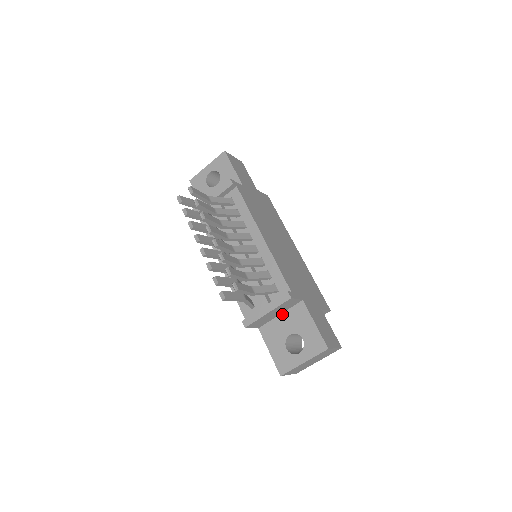
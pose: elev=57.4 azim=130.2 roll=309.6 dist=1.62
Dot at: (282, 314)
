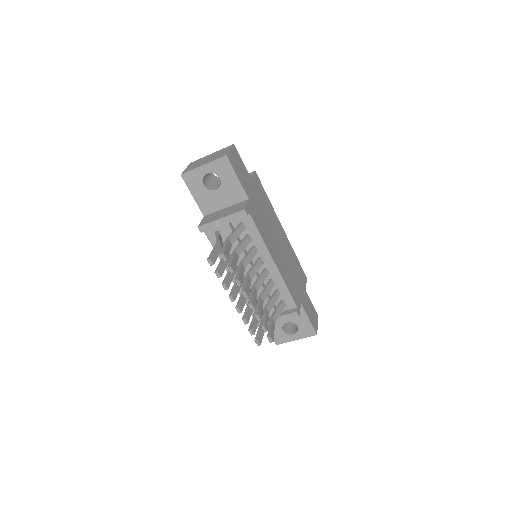
Dot at: occluded
